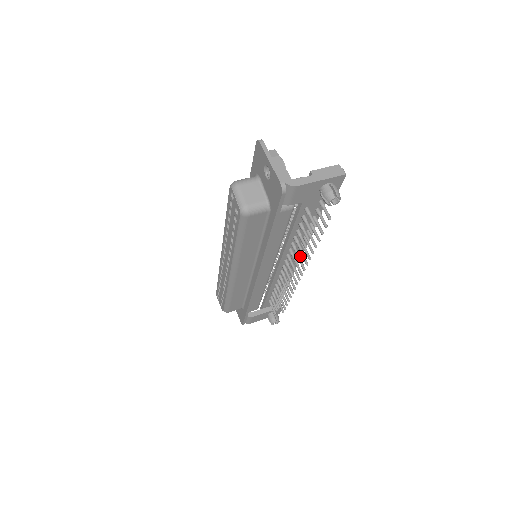
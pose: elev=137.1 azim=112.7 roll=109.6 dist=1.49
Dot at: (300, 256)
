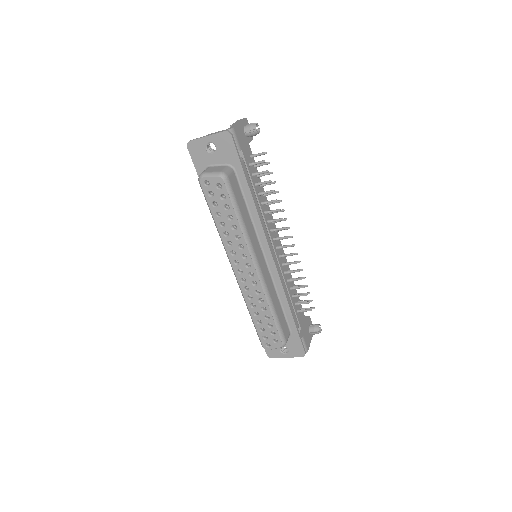
Dot at: (277, 234)
